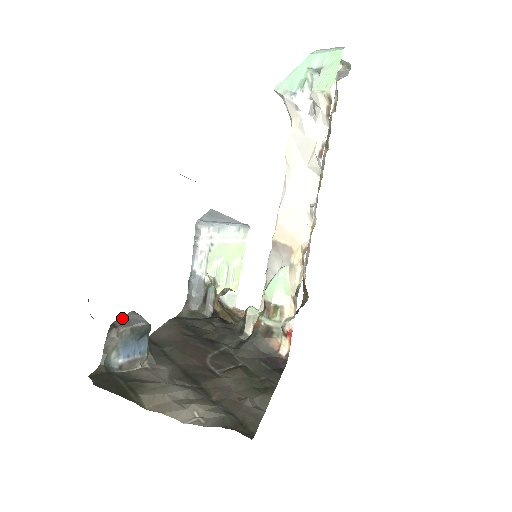
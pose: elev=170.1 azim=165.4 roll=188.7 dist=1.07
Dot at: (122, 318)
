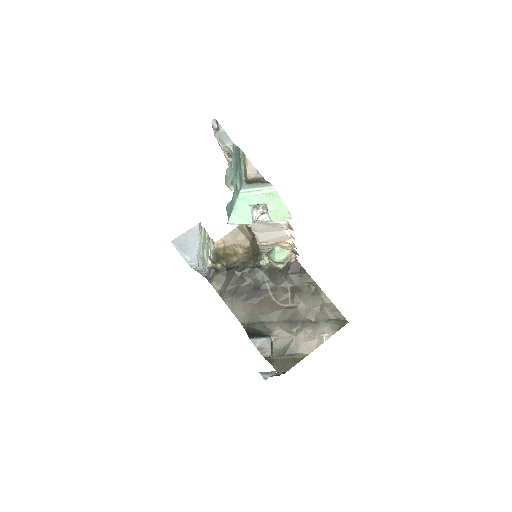
Dot at: (258, 349)
